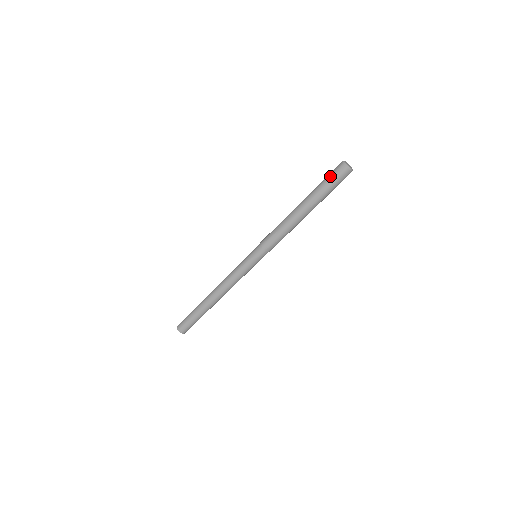
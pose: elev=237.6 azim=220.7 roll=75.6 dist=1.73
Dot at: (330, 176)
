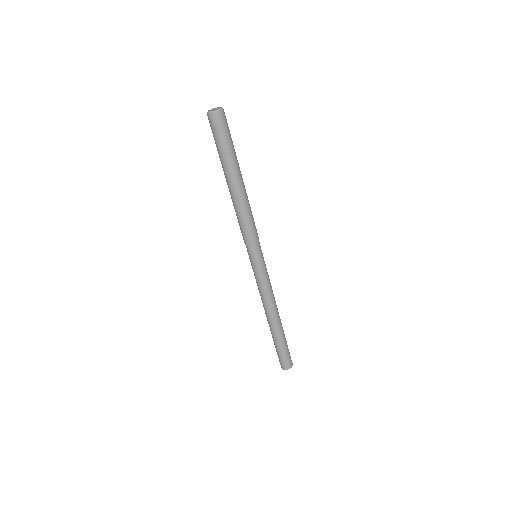
Dot at: (214, 136)
